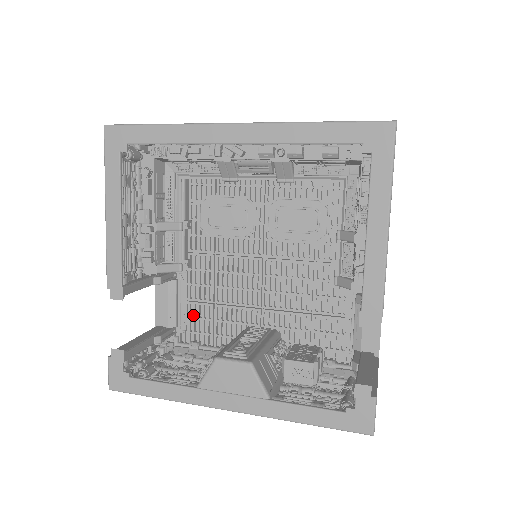
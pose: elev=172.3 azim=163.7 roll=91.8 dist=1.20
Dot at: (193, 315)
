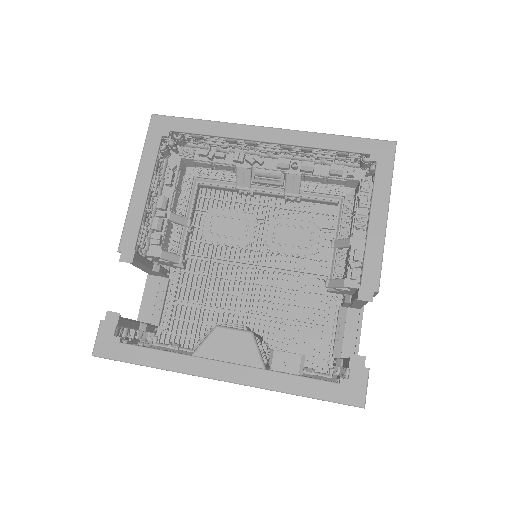
Dot at: (178, 316)
